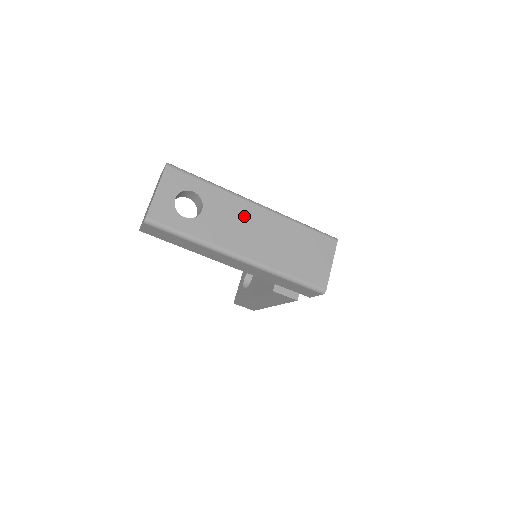
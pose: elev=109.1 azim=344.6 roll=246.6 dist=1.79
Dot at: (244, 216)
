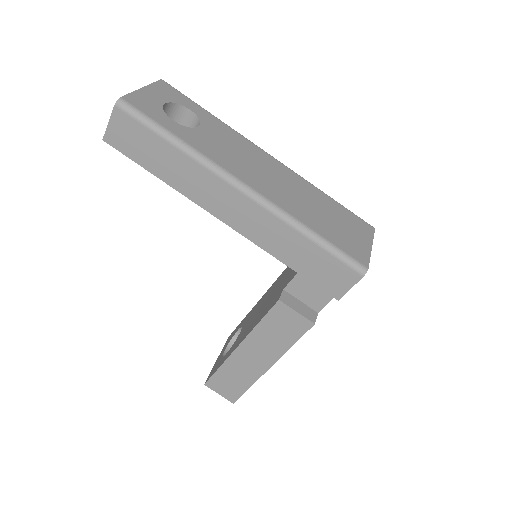
Dot at: (253, 155)
